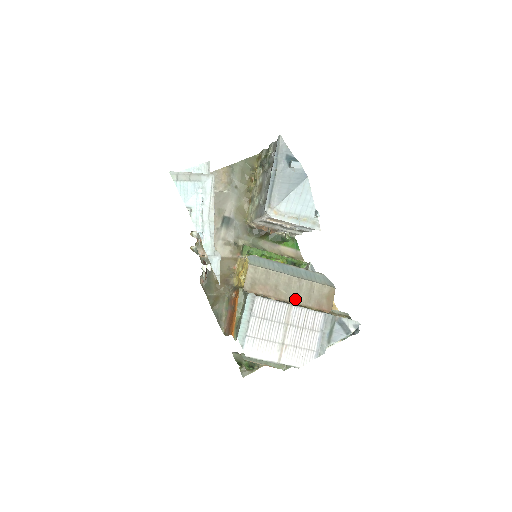
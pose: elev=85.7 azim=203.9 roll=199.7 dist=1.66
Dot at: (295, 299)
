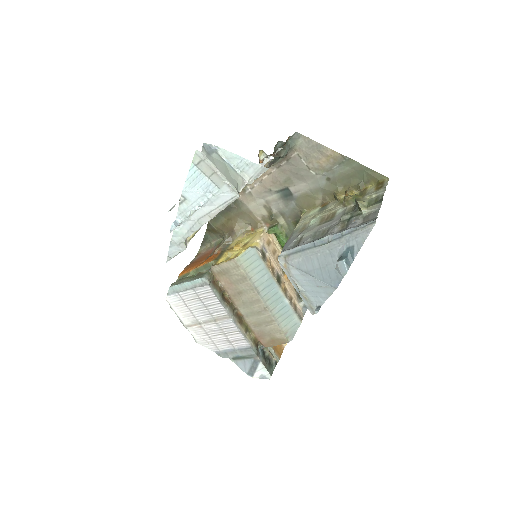
Dot at: (245, 314)
